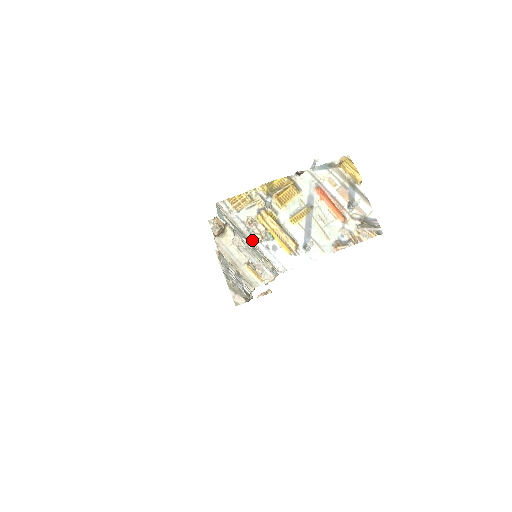
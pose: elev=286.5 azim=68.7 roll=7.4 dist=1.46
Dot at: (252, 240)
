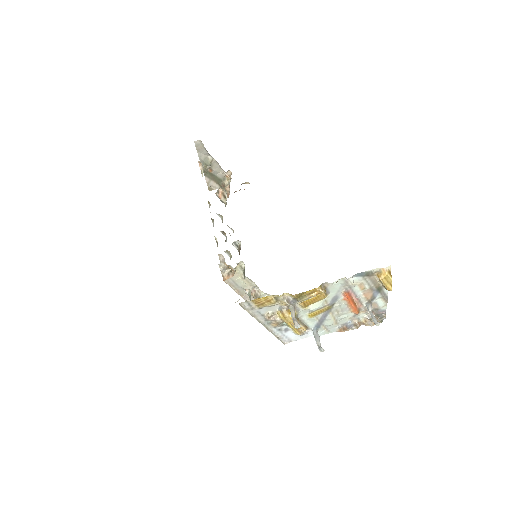
Dot at: (267, 326)
